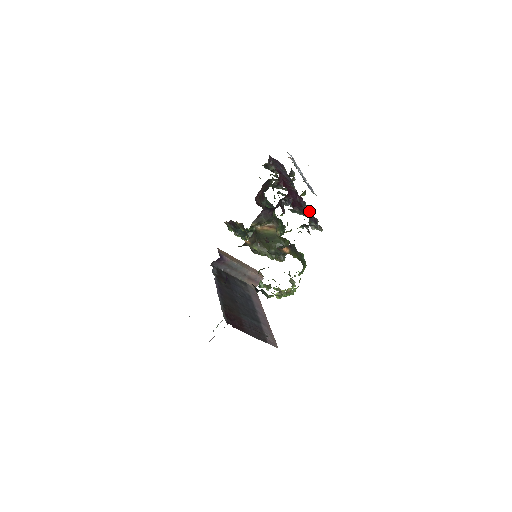
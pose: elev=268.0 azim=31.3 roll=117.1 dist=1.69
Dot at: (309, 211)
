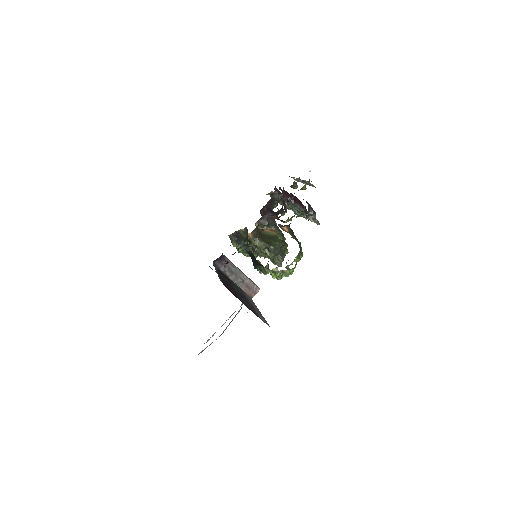
Dot at: (308, 218)
